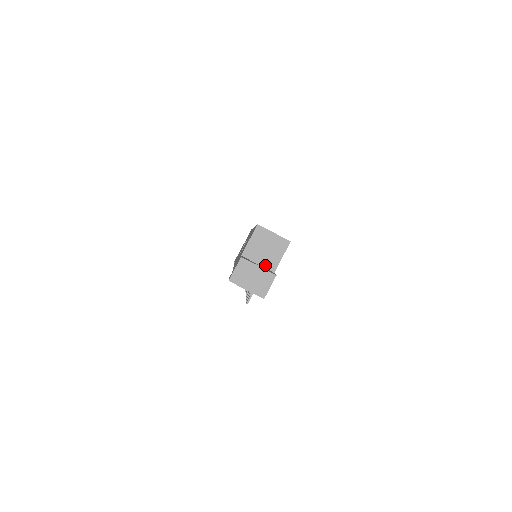
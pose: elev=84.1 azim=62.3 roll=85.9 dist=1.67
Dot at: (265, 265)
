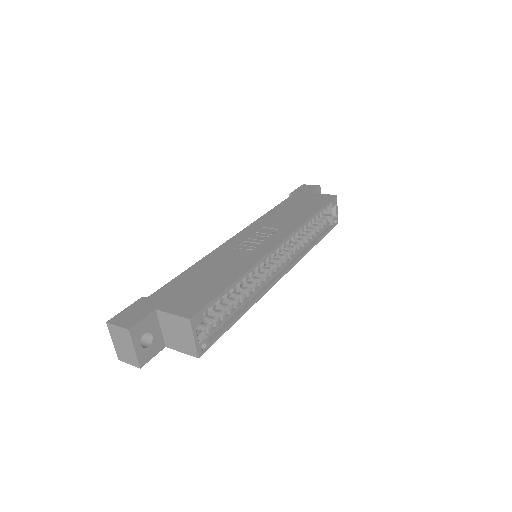
Dot at: (165, 336)
